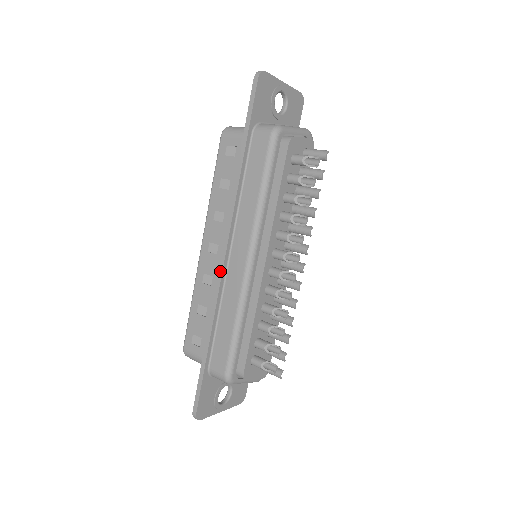
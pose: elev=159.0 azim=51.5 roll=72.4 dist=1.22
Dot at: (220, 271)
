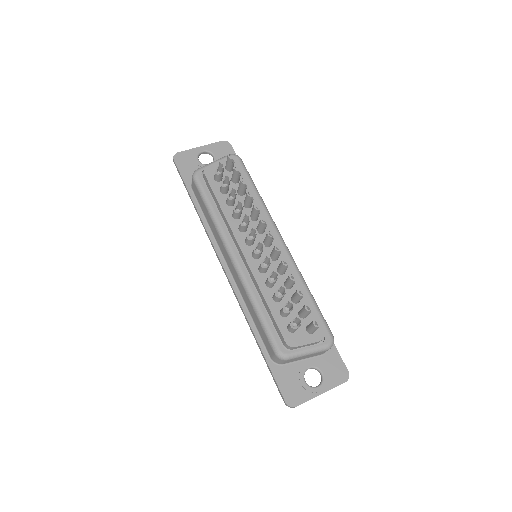
Dot at: (229, 283)
